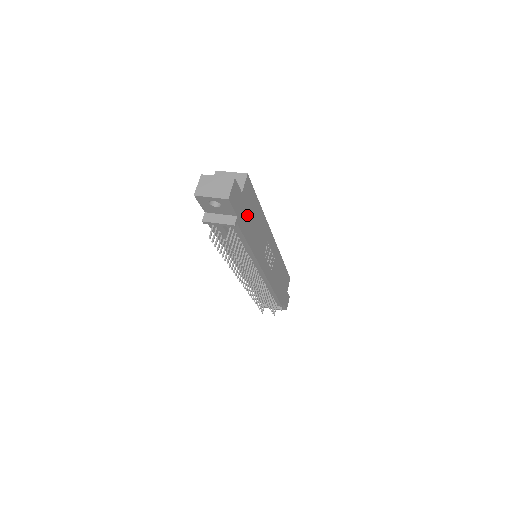
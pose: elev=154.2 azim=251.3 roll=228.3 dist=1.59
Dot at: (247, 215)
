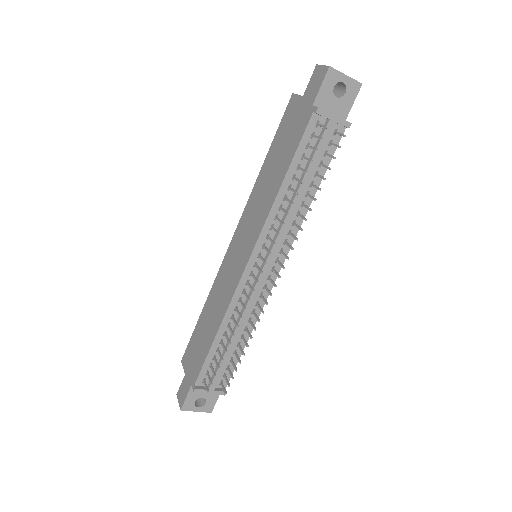
Dot at: occluded
